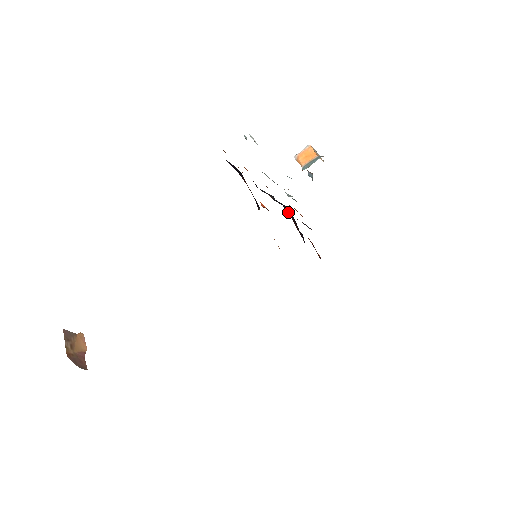
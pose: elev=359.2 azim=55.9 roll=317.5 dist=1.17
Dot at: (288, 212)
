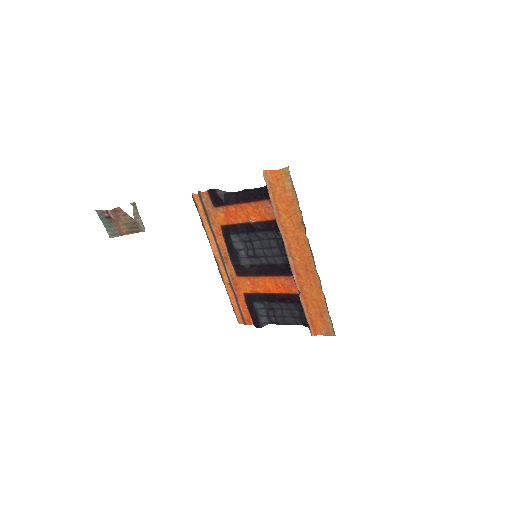
Dot at: (253, 274)
